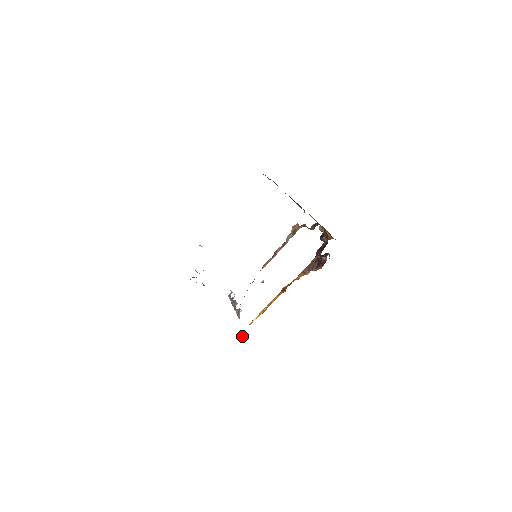
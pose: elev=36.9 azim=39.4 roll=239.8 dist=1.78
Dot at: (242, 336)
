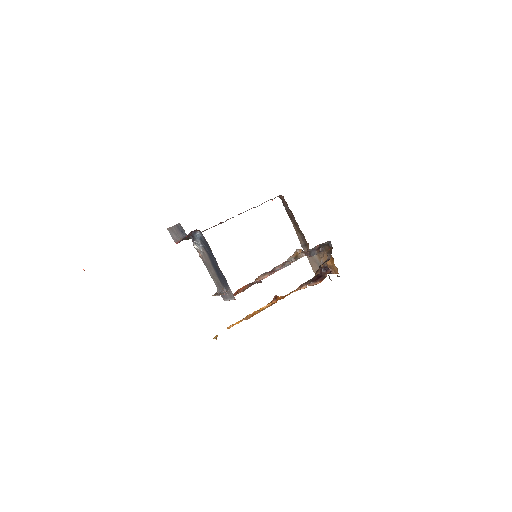
Dot at: (215, 337)
